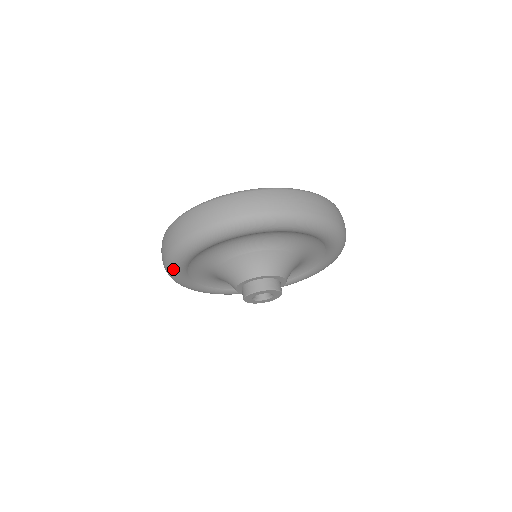
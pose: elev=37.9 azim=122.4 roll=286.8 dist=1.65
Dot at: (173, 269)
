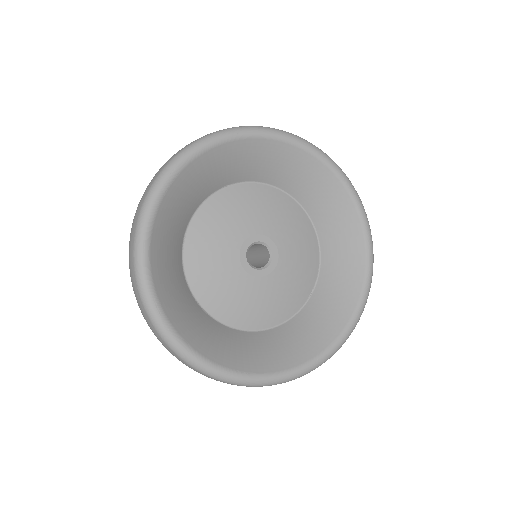
Dot at: occluded
